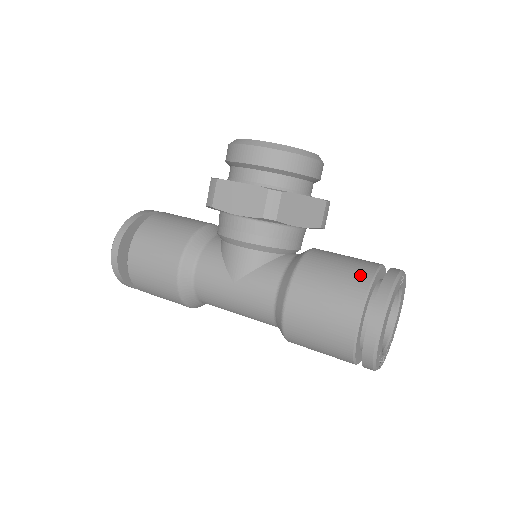
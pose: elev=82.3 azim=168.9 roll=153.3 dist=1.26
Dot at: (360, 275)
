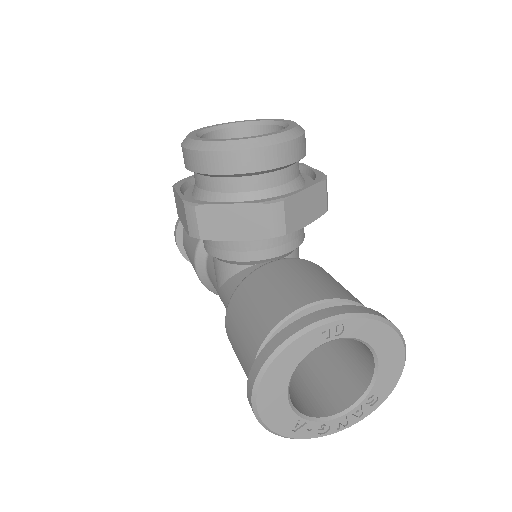
Dot at: (267, 319)
